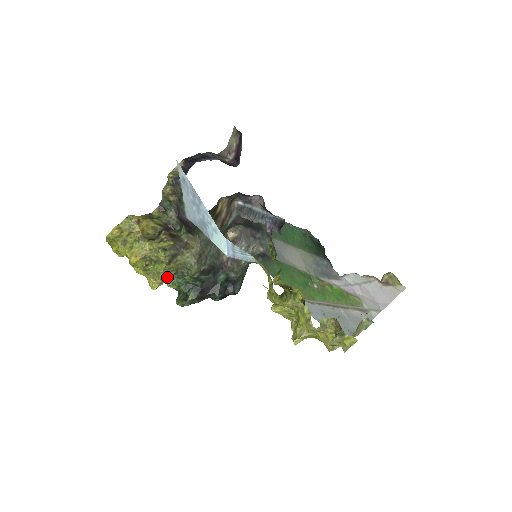
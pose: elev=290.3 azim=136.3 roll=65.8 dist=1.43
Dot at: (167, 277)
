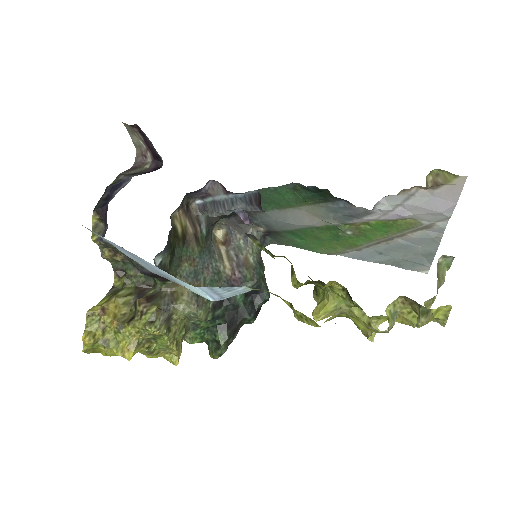
Dot at: (181, 340)
